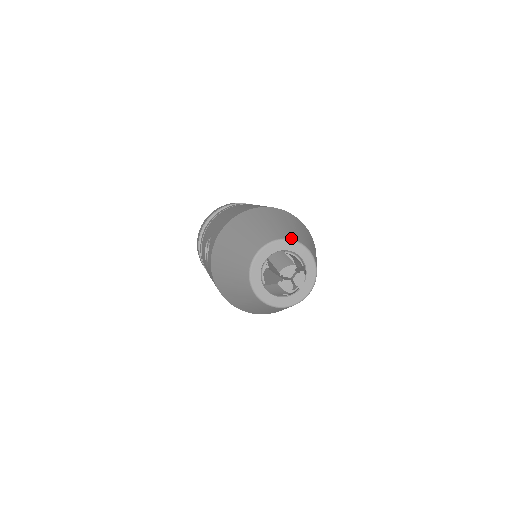
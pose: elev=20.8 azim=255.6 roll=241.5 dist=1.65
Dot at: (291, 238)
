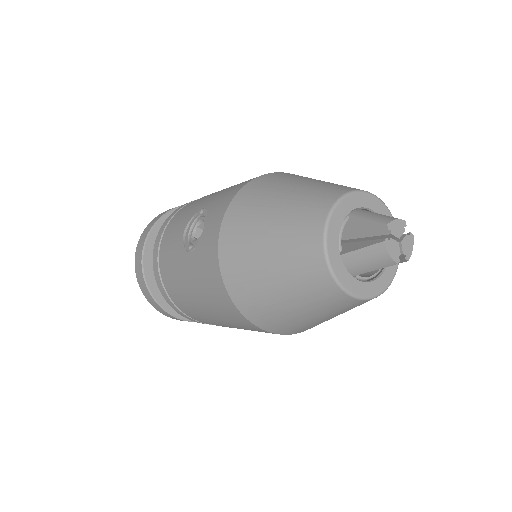
Dot at: (376, 197)
